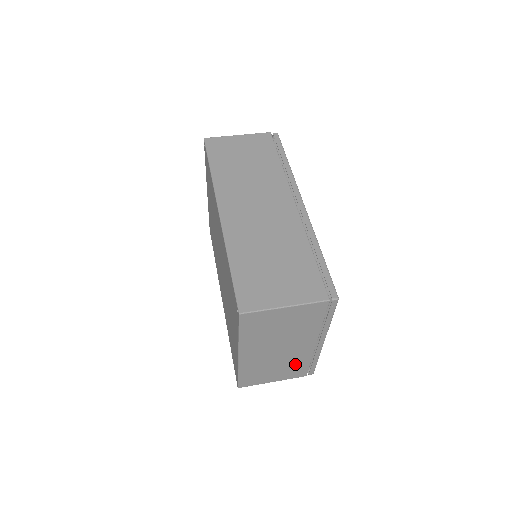
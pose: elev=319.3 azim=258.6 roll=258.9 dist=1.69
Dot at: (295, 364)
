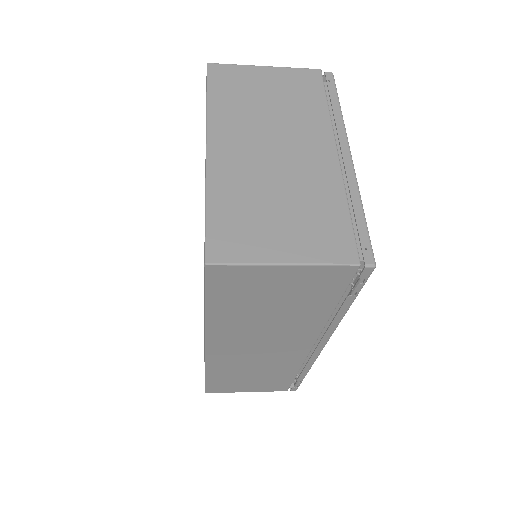
Dot at: (317, 205)
